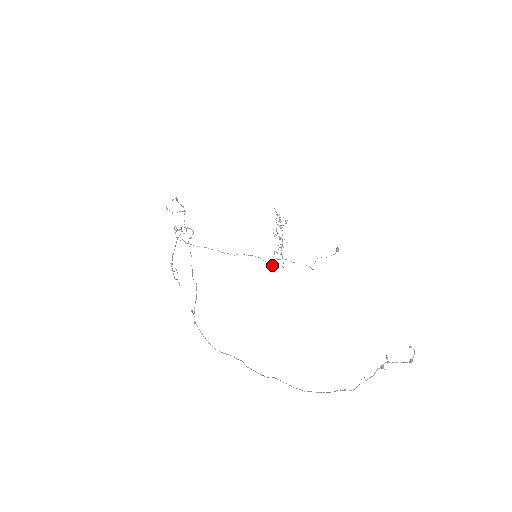
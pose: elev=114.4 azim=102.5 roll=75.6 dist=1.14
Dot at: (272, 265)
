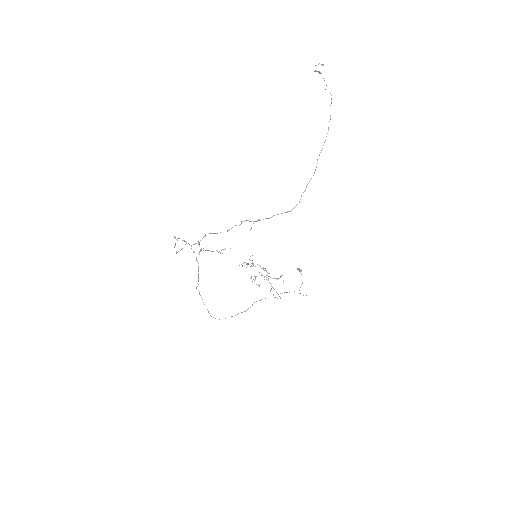
Dot at: (280, 298)
